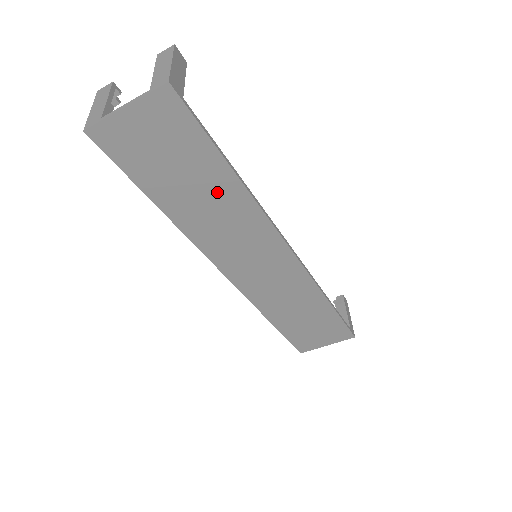
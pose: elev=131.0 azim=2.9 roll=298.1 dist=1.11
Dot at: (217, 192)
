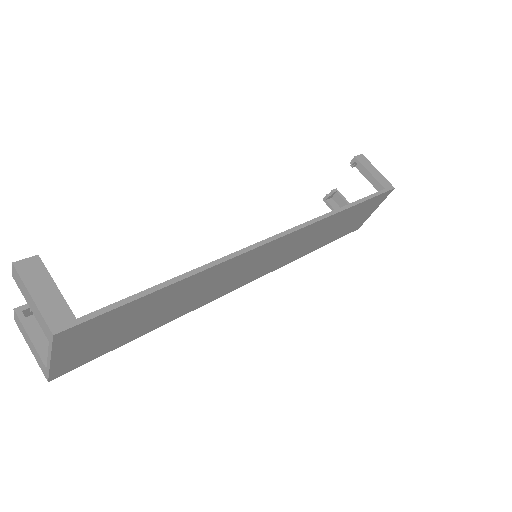
Dot at: (179, 294)
